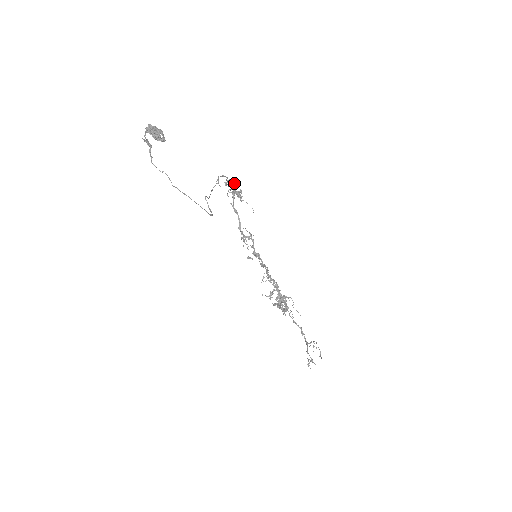
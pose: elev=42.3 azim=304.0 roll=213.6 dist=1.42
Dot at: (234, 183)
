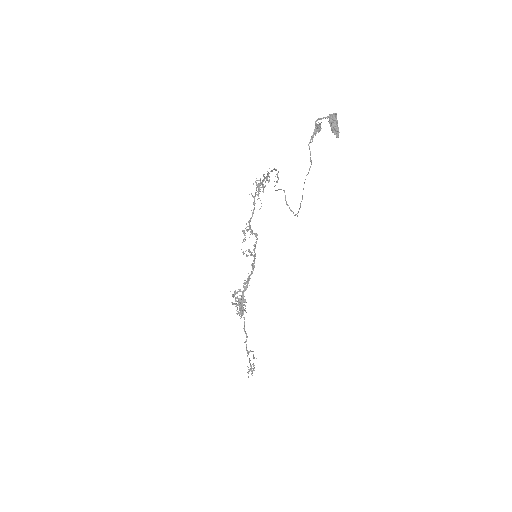
Dot at: occluded
